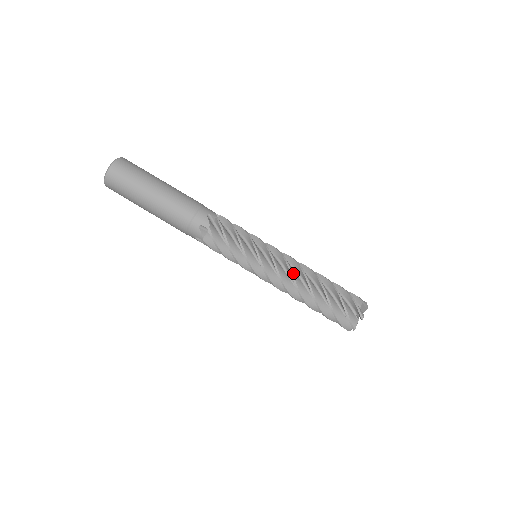
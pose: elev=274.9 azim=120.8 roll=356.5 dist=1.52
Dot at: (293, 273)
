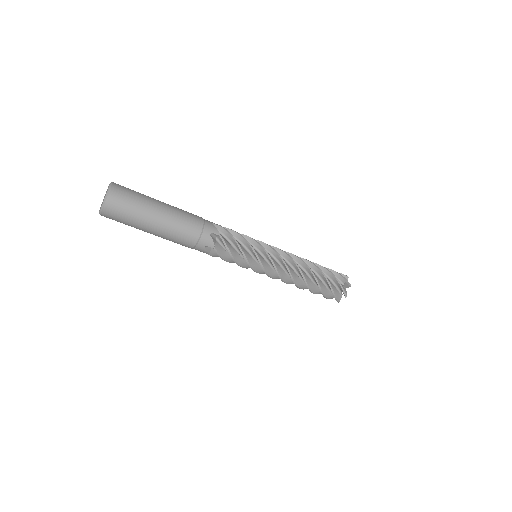
Dot at: (291, 273)
